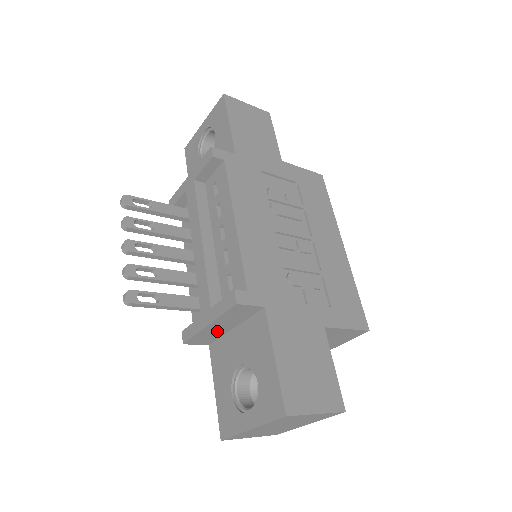
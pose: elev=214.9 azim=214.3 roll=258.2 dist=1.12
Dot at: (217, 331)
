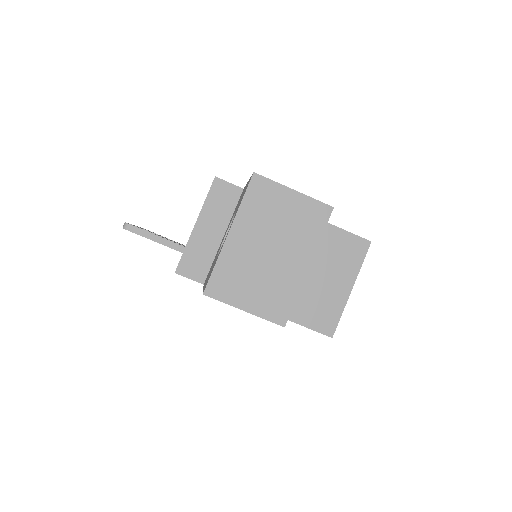
Dot at: (207, 243)
